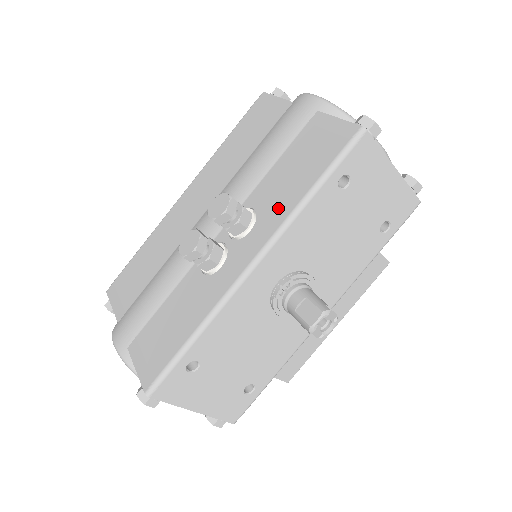
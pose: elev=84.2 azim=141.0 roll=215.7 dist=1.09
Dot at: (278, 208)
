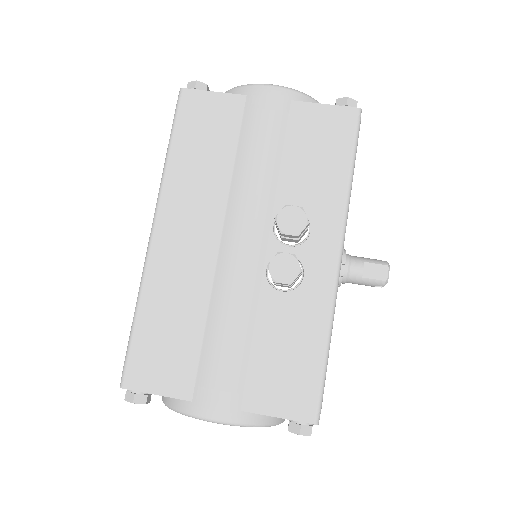
Dot at: (327, 200)
